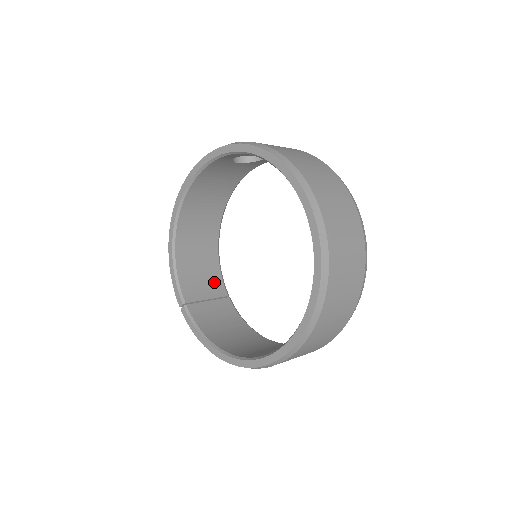
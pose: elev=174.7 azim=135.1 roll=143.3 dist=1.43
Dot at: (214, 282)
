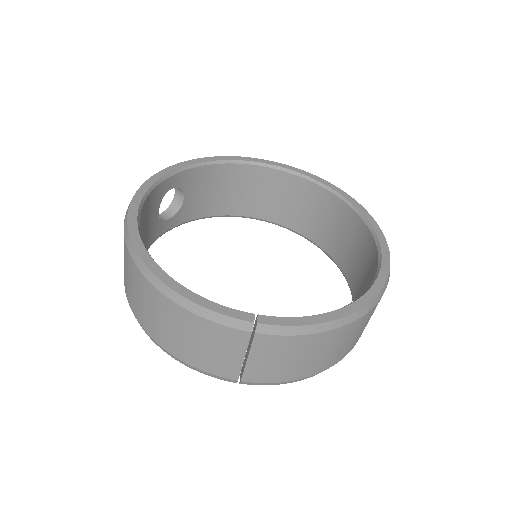
Dot at: occluded
